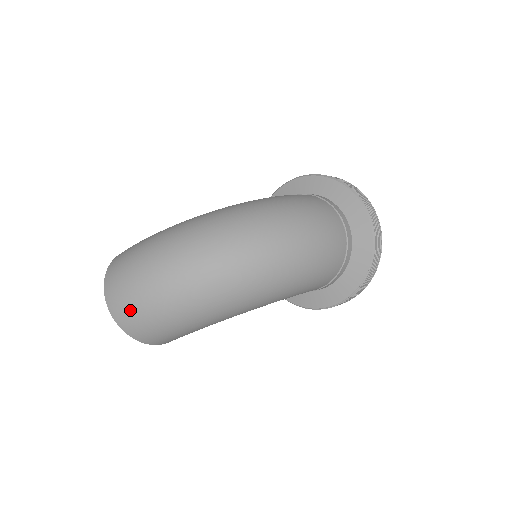
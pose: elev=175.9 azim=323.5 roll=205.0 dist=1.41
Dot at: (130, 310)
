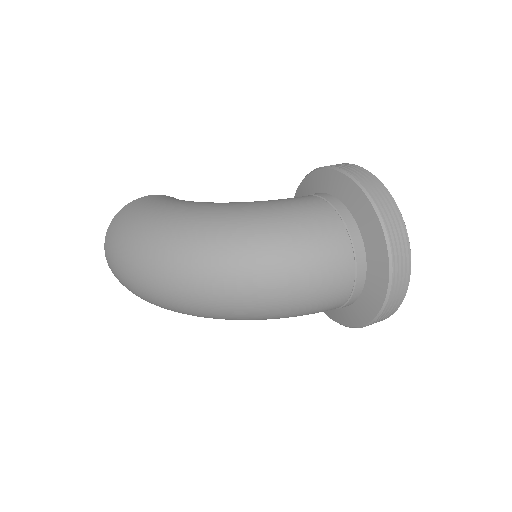
Dot at: (118, 278)
